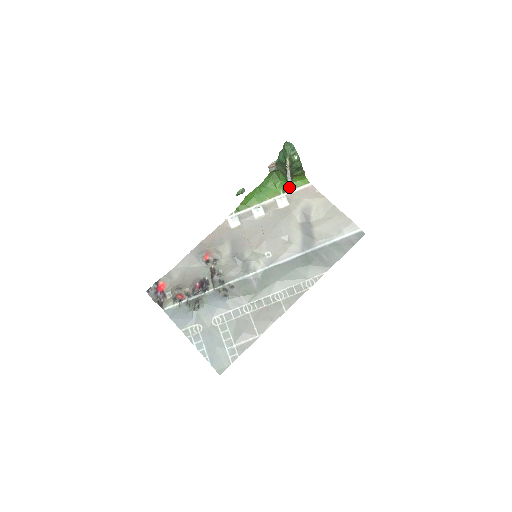
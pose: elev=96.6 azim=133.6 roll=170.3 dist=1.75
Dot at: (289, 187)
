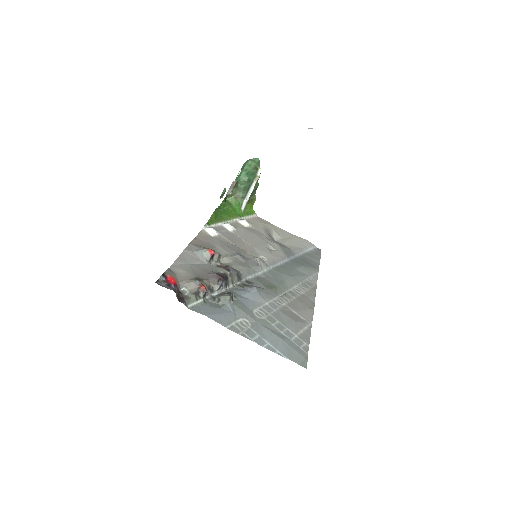
Dot at: (243, 213)
